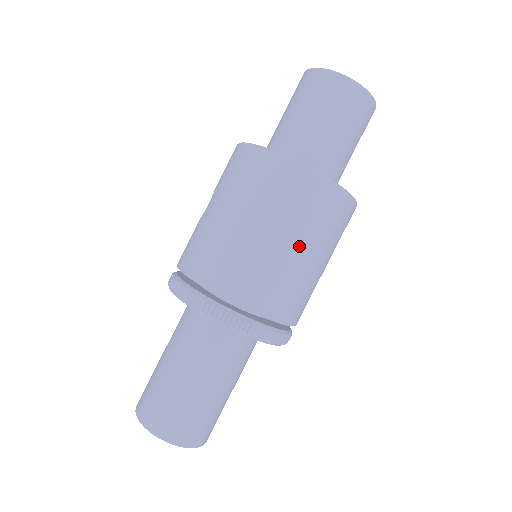
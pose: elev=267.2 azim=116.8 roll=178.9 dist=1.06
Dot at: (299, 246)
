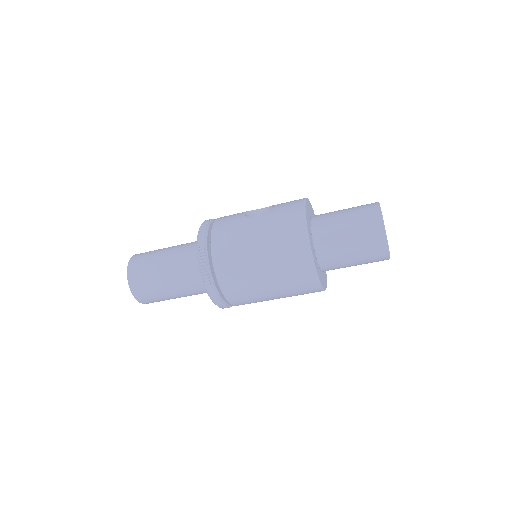
Dot at: (273, 289)
